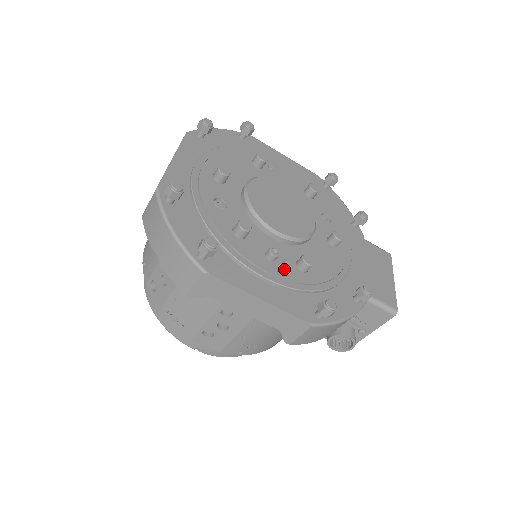
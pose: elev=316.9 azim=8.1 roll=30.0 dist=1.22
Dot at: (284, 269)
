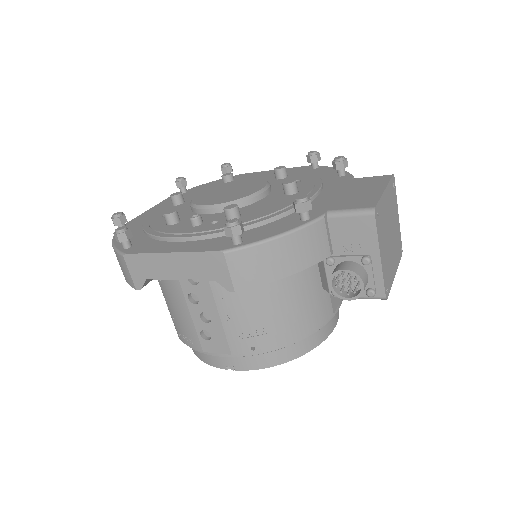
Dot at: (208, 226)
